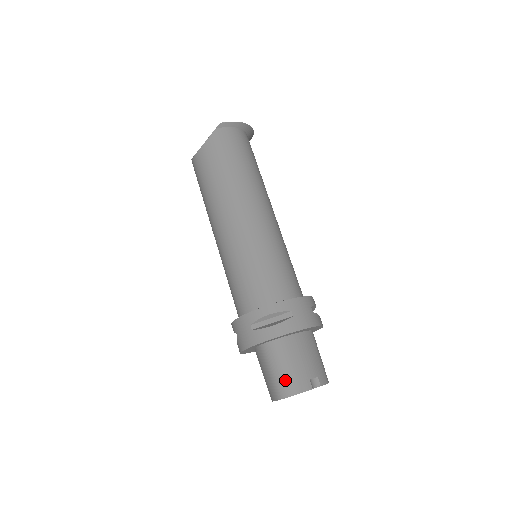
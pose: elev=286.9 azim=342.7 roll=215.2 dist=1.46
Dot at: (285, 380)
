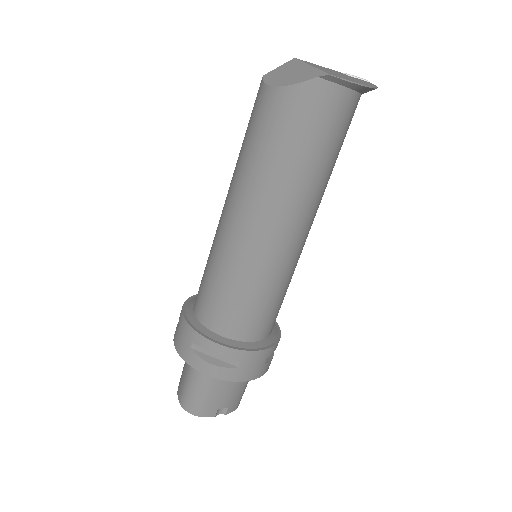
Dot at: (194, 400)
